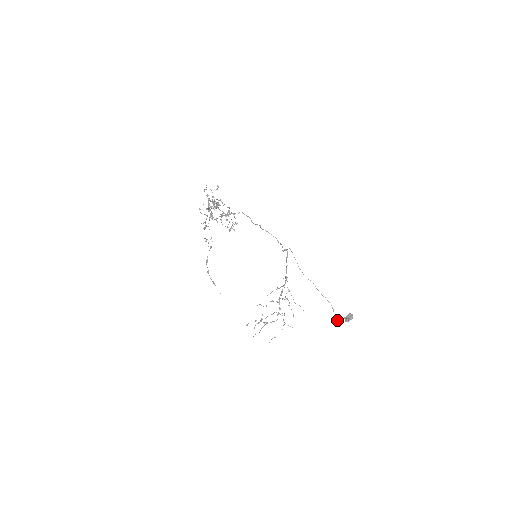
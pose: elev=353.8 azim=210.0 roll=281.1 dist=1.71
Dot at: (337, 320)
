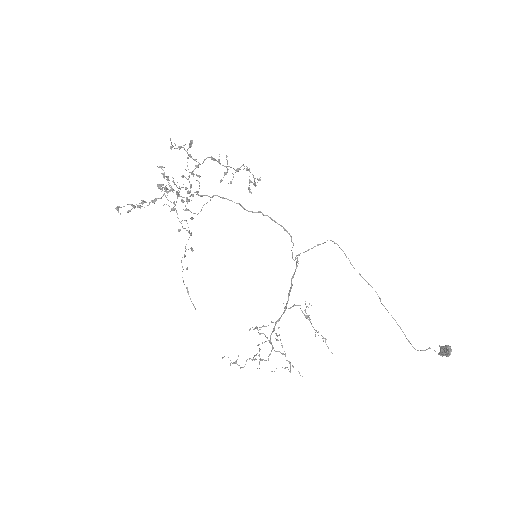
Dot at: occluded
